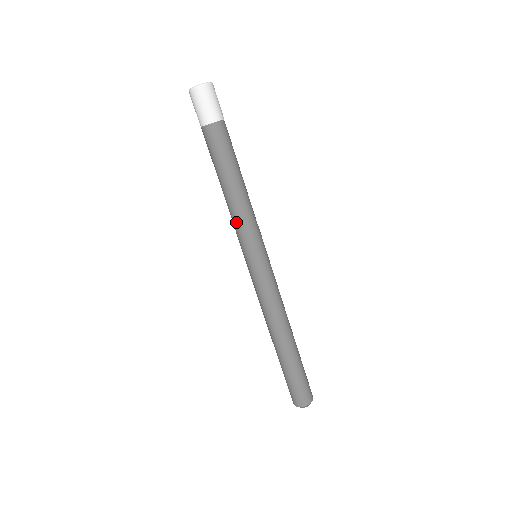
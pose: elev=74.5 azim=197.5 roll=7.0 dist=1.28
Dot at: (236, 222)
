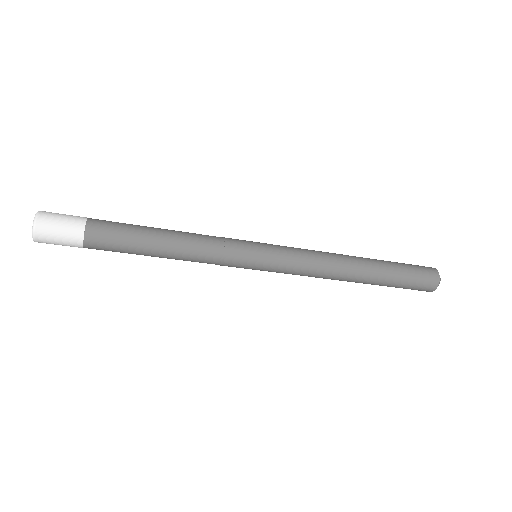
Dot at: occluded
